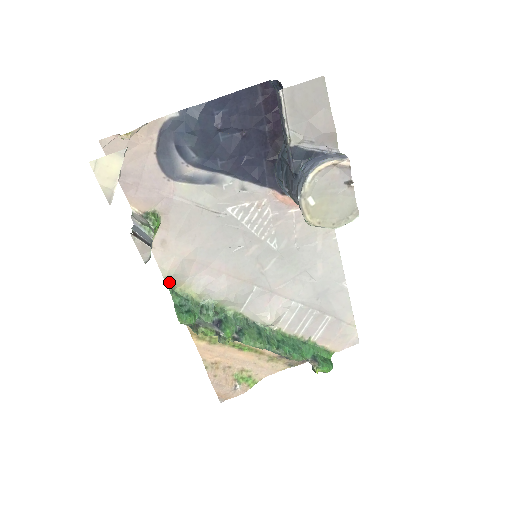
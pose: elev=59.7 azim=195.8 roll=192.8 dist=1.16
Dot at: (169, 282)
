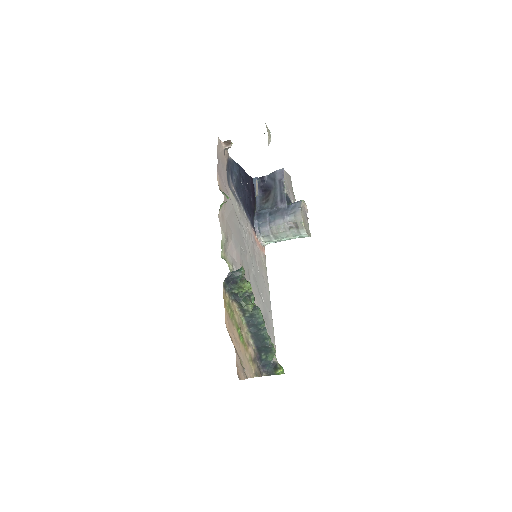
Dot at: (222, 244)
